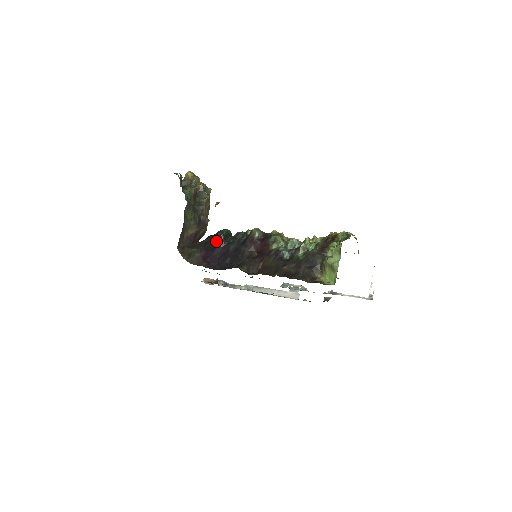
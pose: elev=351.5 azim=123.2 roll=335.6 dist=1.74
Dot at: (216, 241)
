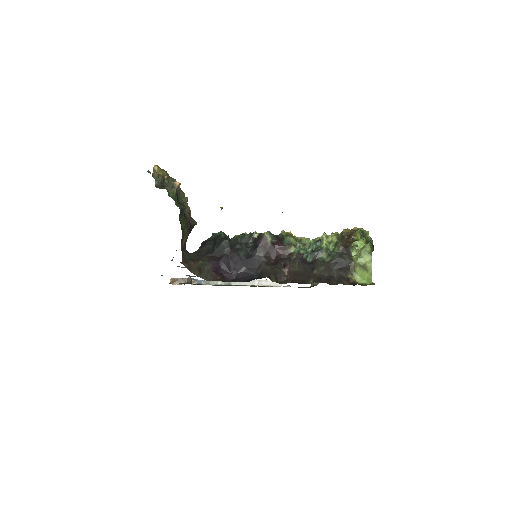
Dot at: (222, 249)
